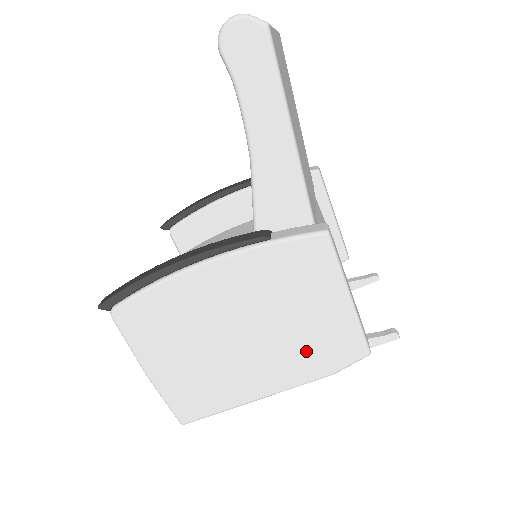
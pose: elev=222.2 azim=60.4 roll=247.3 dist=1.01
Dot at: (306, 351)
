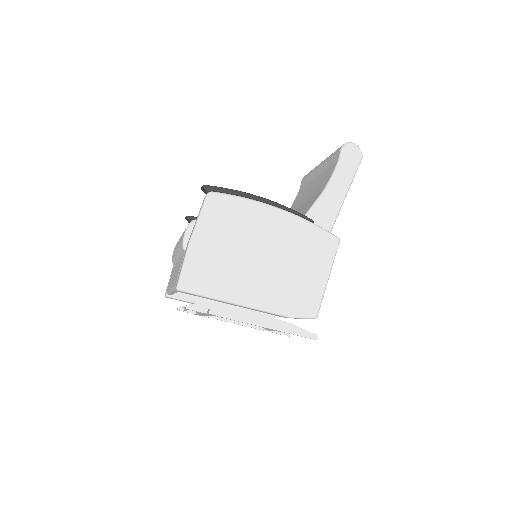
Dot at: (289, 292)
